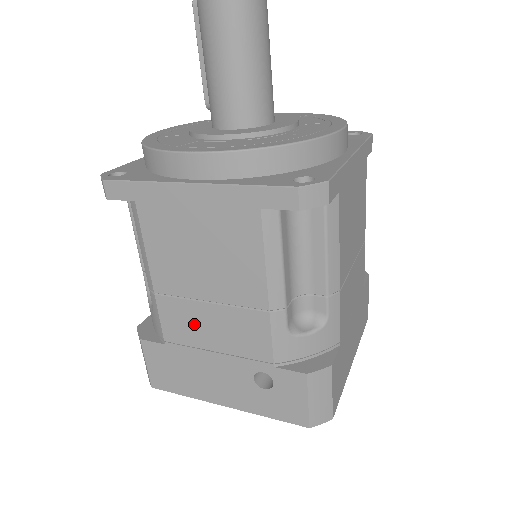
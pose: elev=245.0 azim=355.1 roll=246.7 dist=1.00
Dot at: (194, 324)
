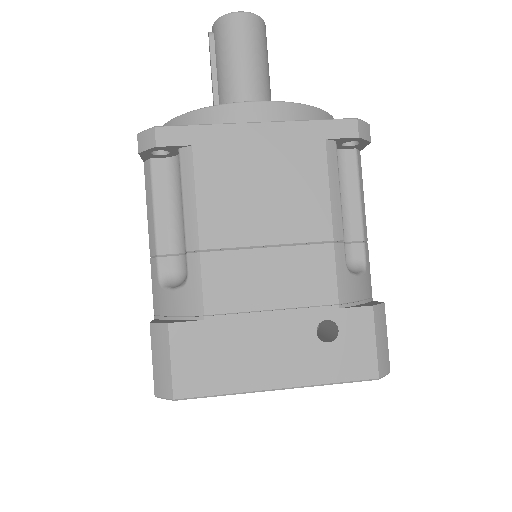
Dot at: (248, 279)
